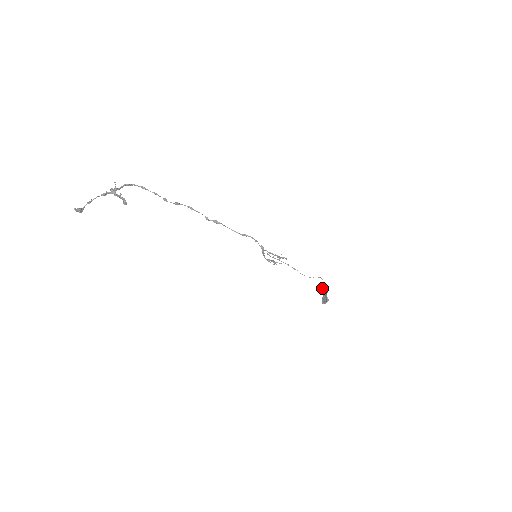
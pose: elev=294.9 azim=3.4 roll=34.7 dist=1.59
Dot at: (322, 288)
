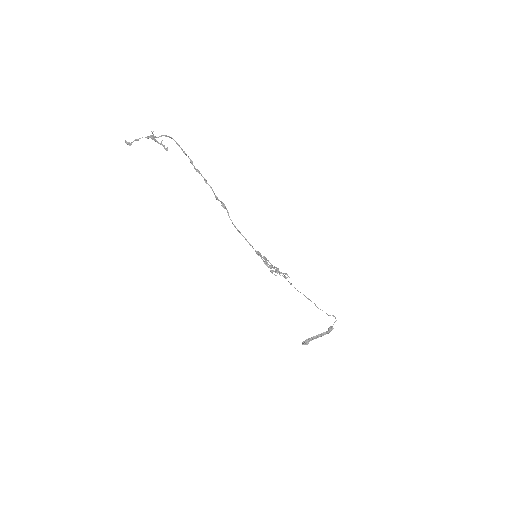
Dot at: (329, 328)
